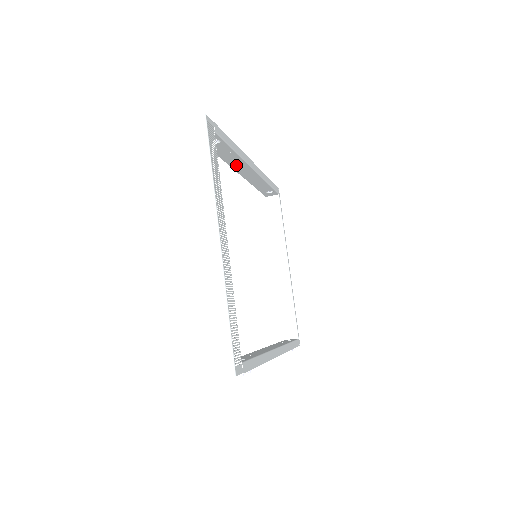
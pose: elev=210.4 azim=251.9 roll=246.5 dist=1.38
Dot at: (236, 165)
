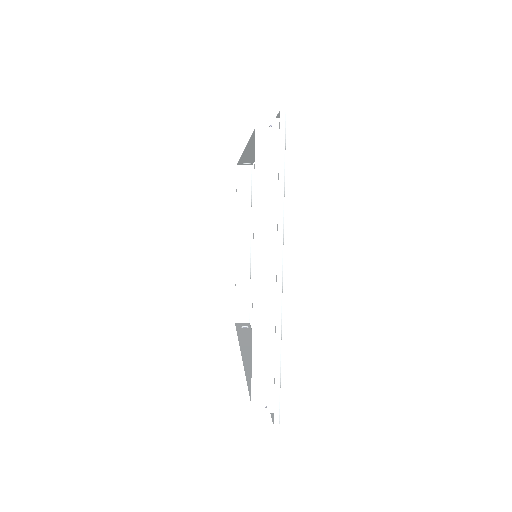
Dot at: (252, 148)
